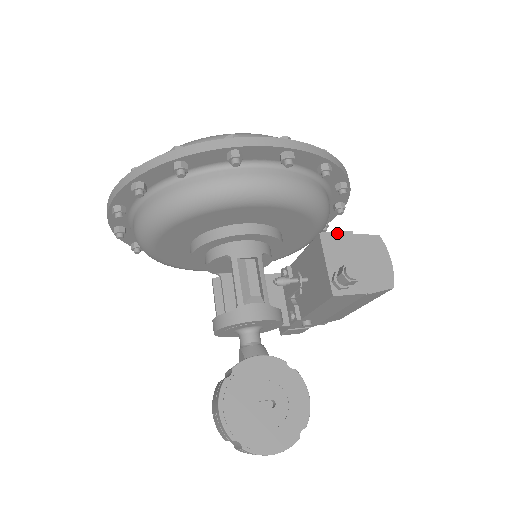
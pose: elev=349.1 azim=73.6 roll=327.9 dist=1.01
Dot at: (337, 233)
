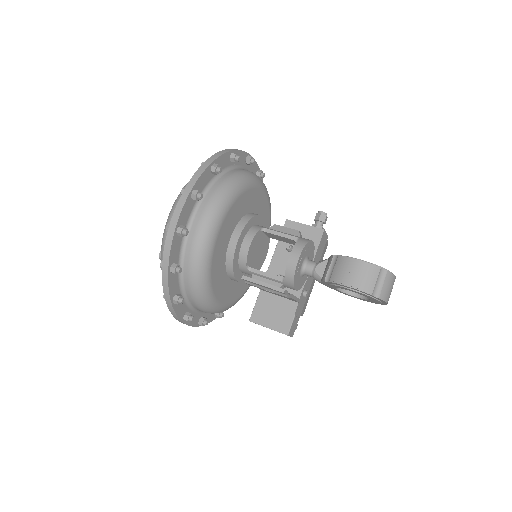
Dot at: occluded
